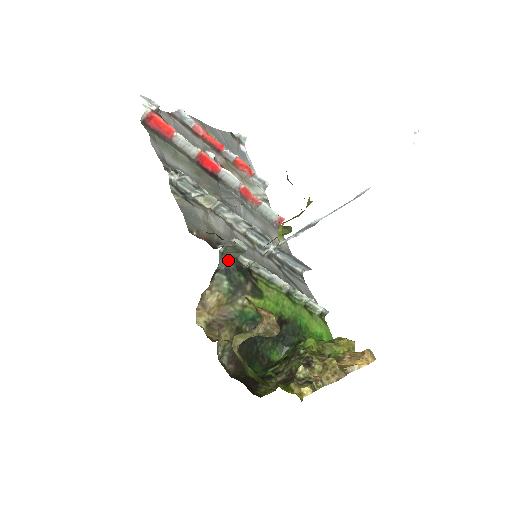
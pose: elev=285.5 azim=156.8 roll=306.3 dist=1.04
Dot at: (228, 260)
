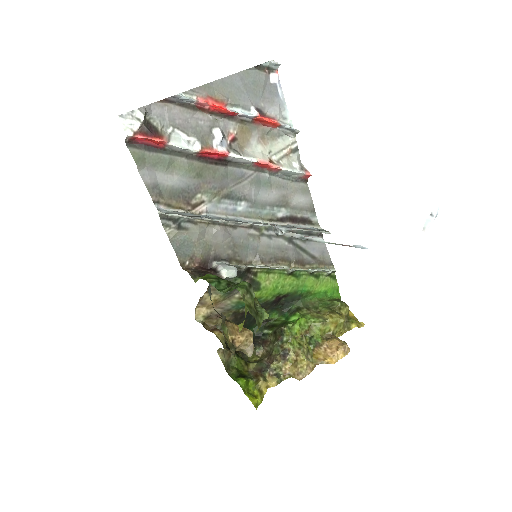
Dot at: occluded
